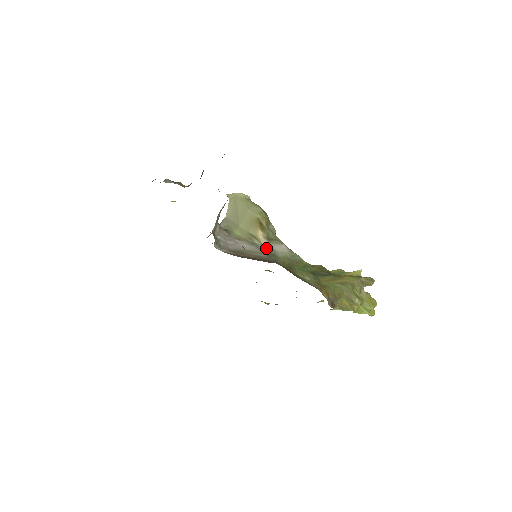
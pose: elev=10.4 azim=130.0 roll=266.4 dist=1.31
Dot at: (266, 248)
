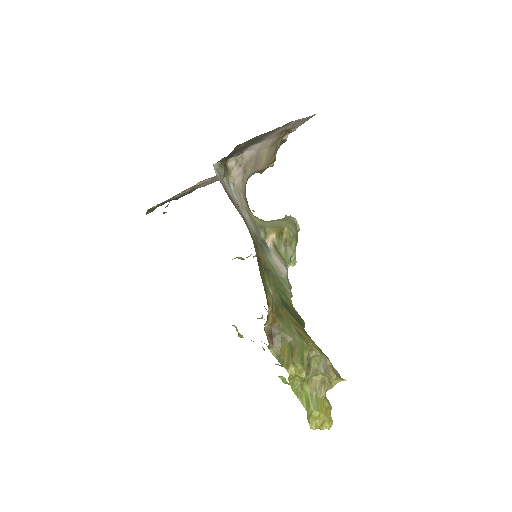
Dot at: (264, 243)
